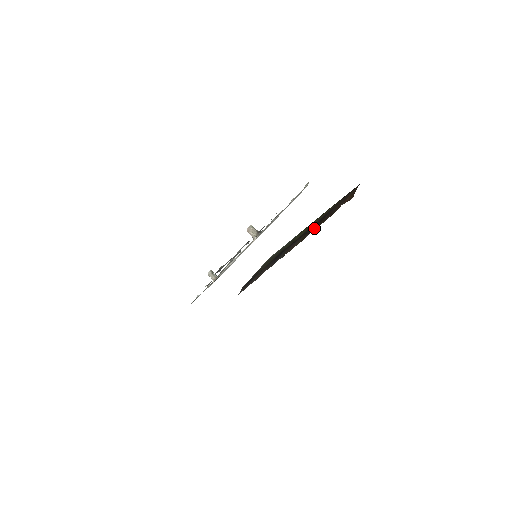
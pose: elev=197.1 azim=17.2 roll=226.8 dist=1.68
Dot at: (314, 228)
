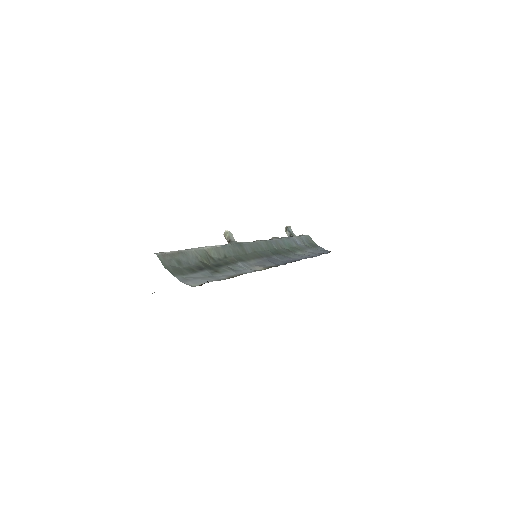
Dot at: occluded
